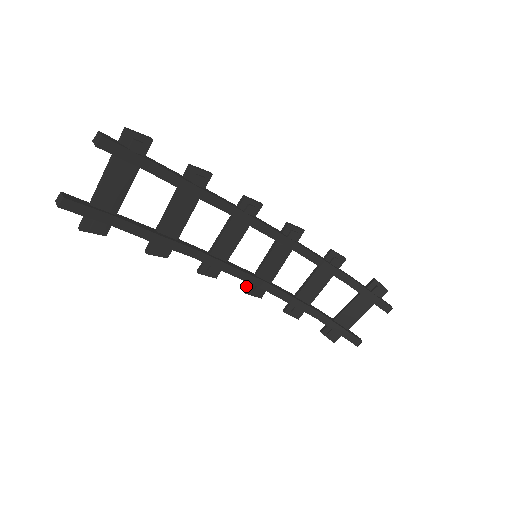
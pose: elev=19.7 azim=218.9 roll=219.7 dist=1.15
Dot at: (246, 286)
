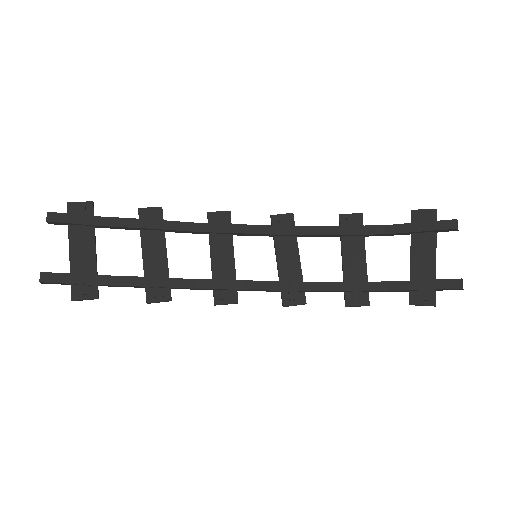
Dot at: occluded
